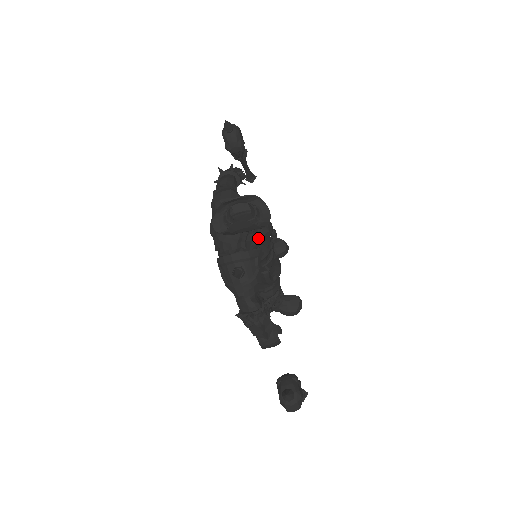
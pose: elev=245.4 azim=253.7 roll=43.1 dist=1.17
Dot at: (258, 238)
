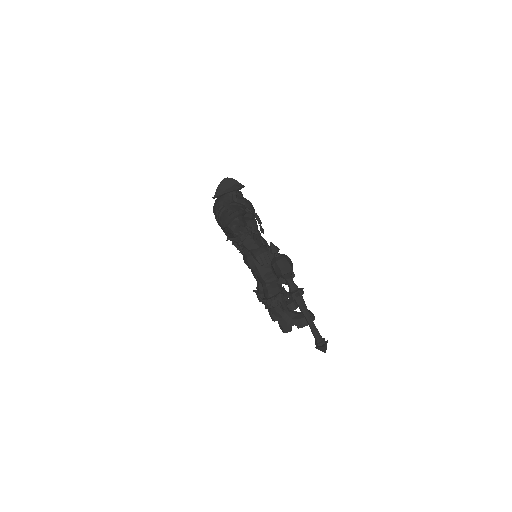
Dot at: (241, 200)
